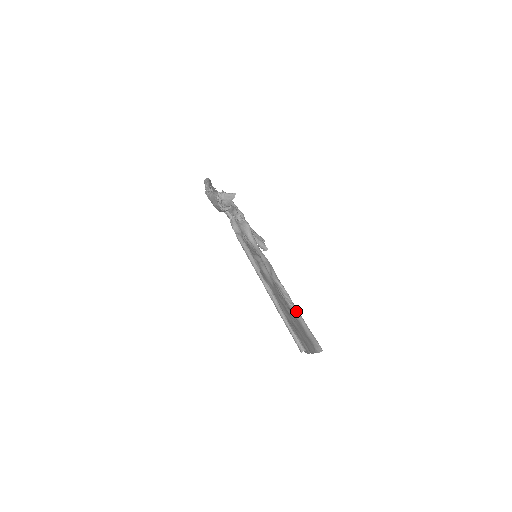
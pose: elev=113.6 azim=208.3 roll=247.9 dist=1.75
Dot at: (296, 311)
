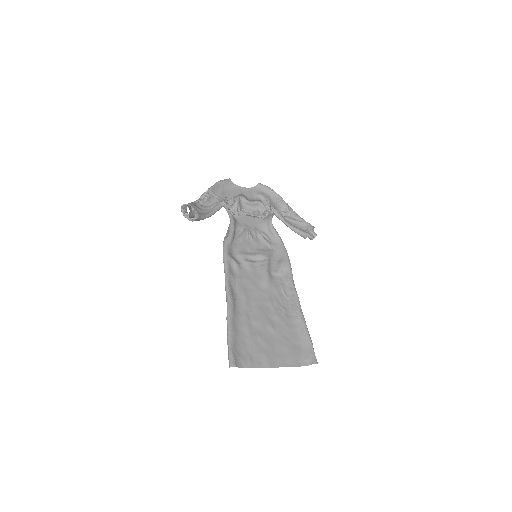
Dot at: (297, 315)
